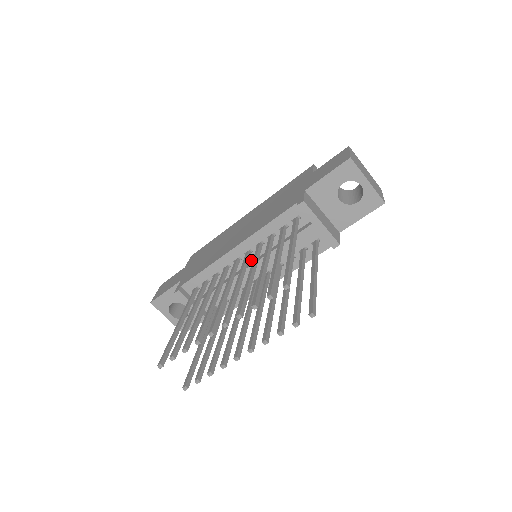
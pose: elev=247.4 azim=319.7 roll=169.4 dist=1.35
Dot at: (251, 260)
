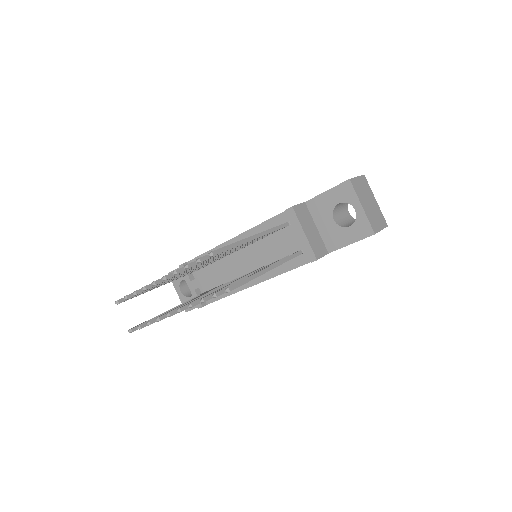
Dot at: (244, 254)
